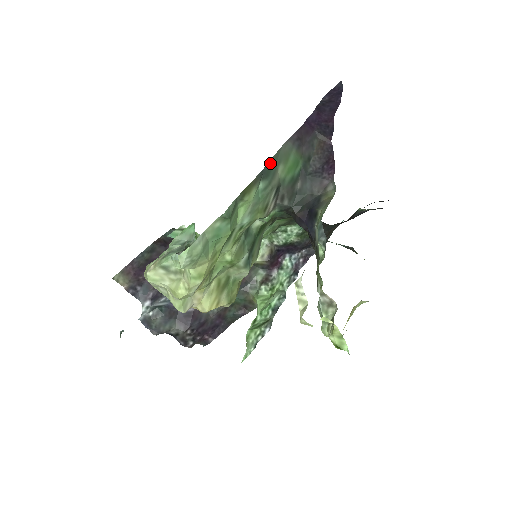
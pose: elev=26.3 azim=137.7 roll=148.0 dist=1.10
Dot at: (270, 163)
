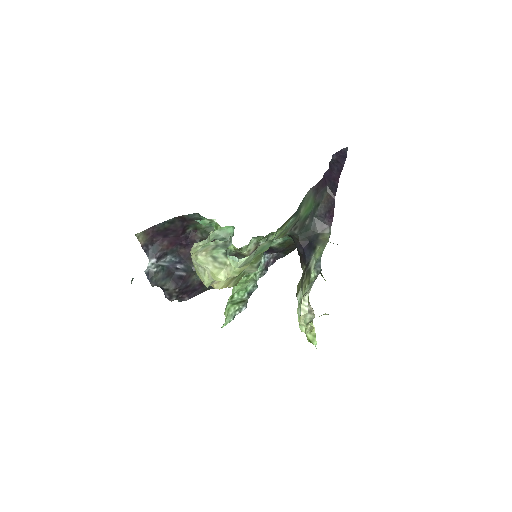
Dot at: (300, 205)
